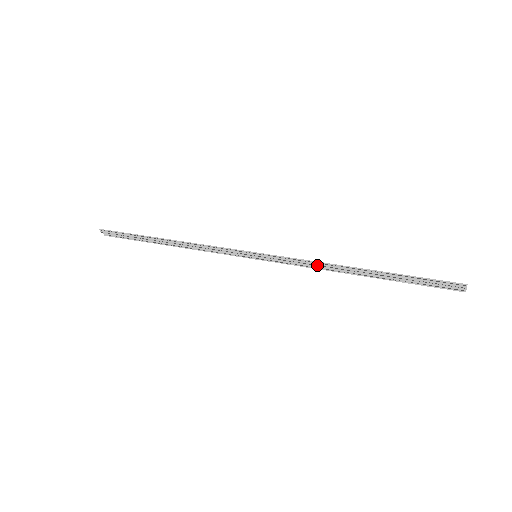
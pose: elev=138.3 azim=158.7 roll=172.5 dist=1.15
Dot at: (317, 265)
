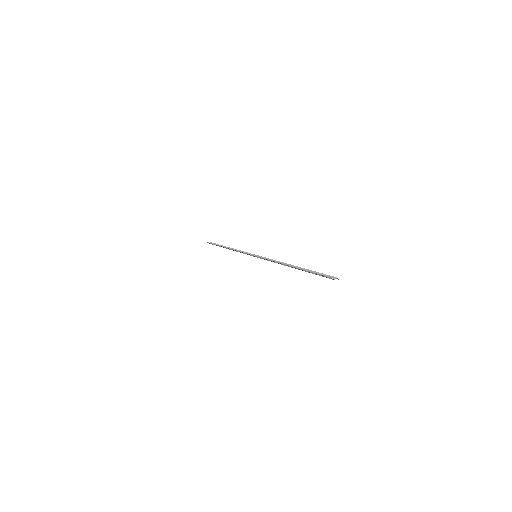
Dot at: (275, 262)
